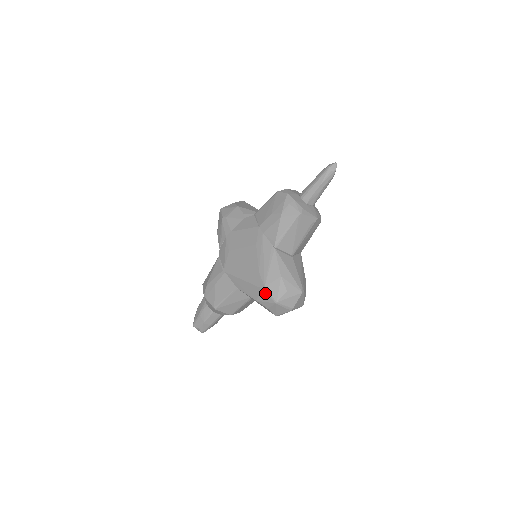
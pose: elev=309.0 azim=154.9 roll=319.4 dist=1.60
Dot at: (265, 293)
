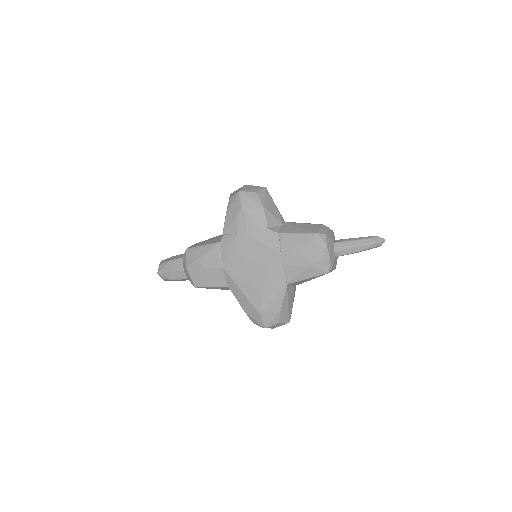
Dot at: (259, 316)
